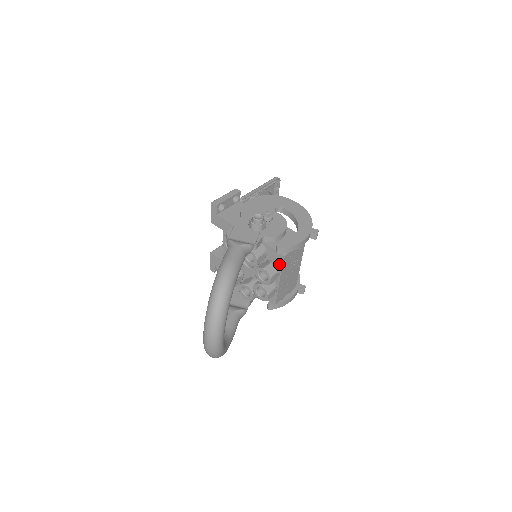
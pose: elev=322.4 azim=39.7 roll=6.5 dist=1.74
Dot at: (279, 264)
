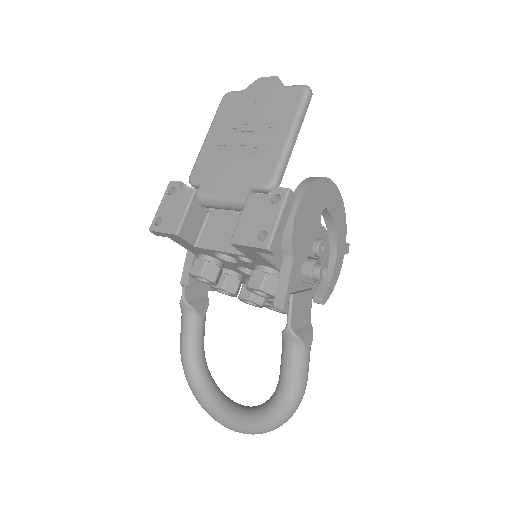
Dot at: occluded
